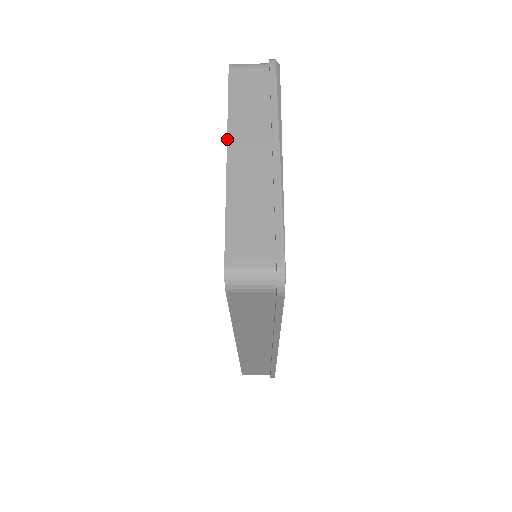
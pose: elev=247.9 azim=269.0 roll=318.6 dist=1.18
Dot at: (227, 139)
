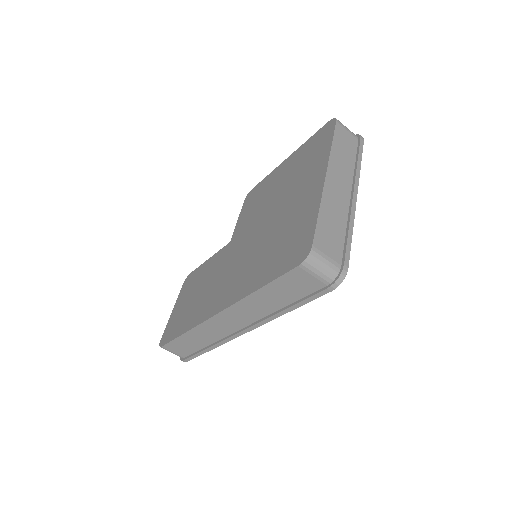
Dot at: (328, 166)
